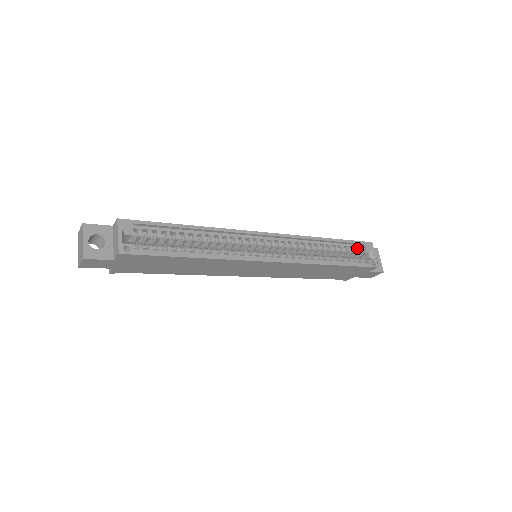
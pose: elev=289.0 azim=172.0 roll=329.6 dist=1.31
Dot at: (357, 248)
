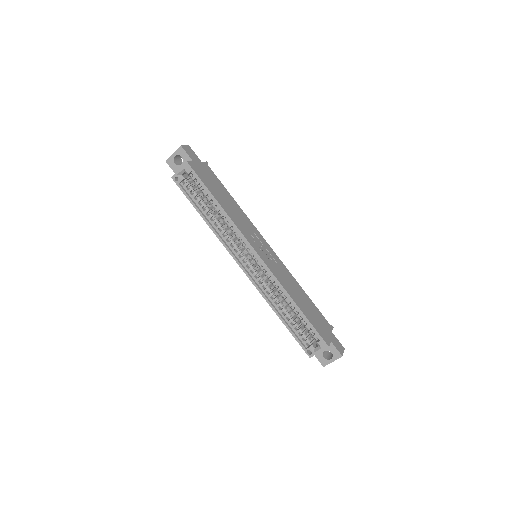
Dot at: (315, 334)
